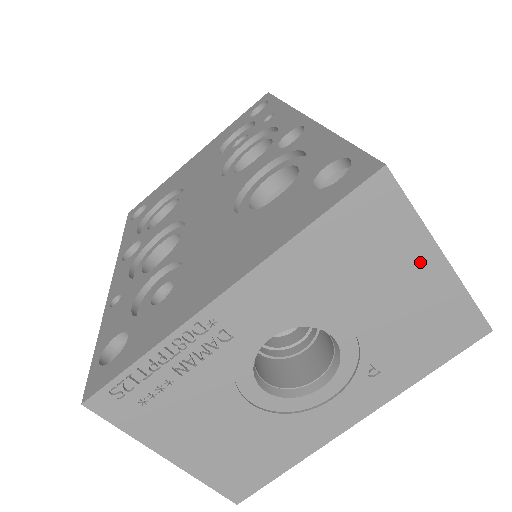
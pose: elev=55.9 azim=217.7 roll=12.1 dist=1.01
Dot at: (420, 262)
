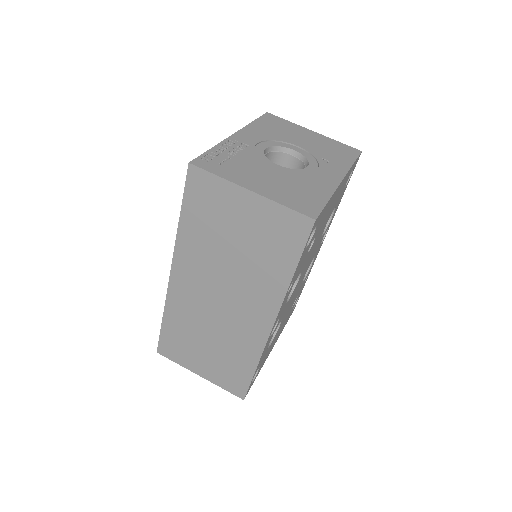
Dot at: (305, 132)
